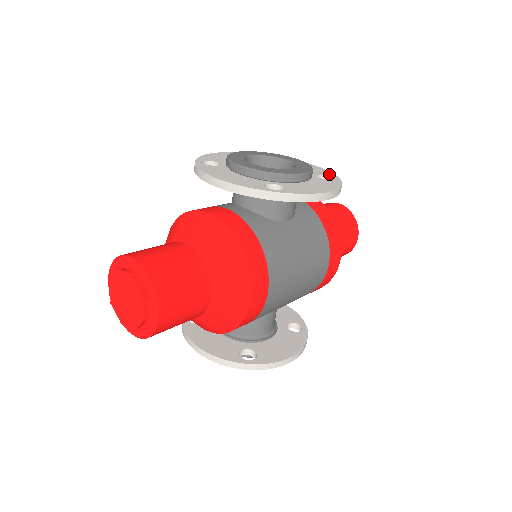
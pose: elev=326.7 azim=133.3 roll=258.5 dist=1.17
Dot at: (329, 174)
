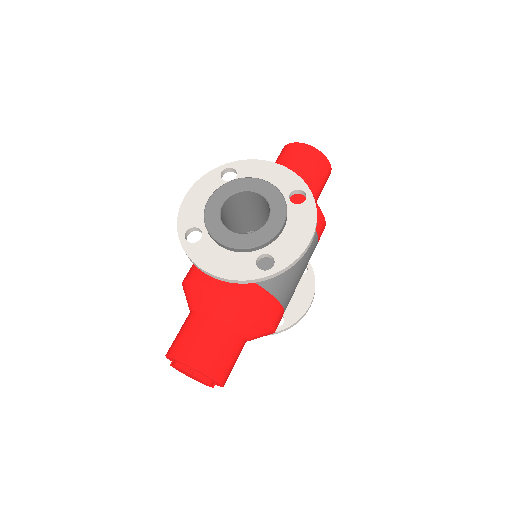
Dot at: (298, 185)
